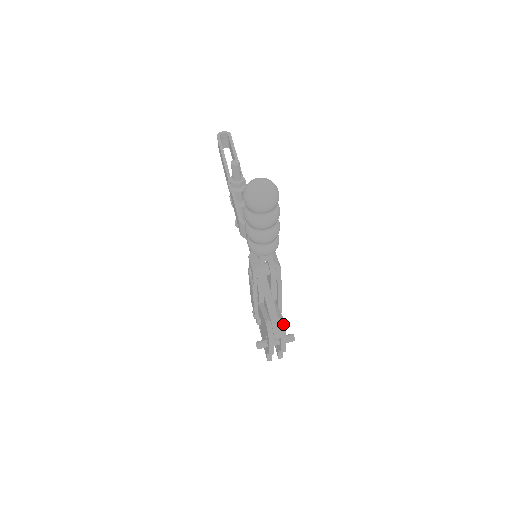
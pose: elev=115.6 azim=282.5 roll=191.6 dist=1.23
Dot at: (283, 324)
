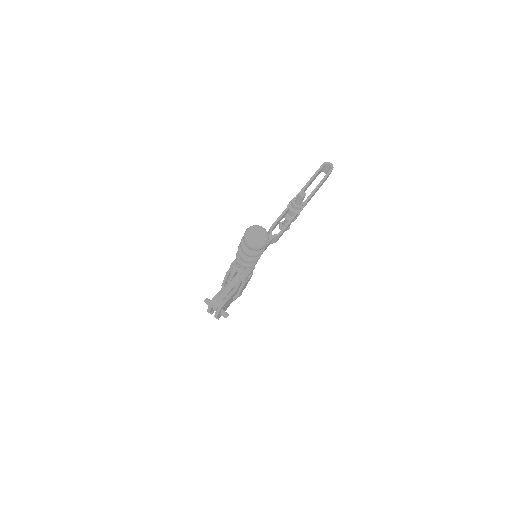
Dot at: (222, 305)
